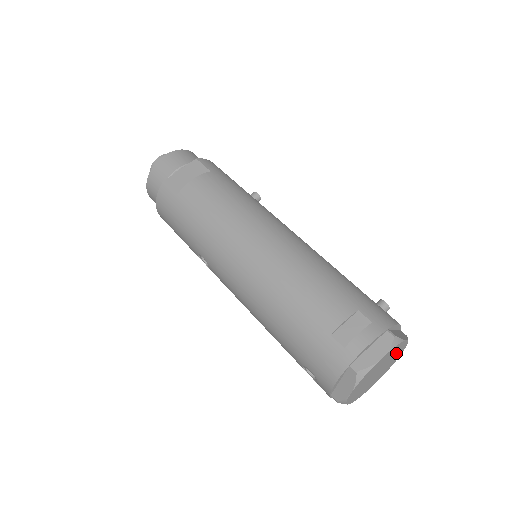
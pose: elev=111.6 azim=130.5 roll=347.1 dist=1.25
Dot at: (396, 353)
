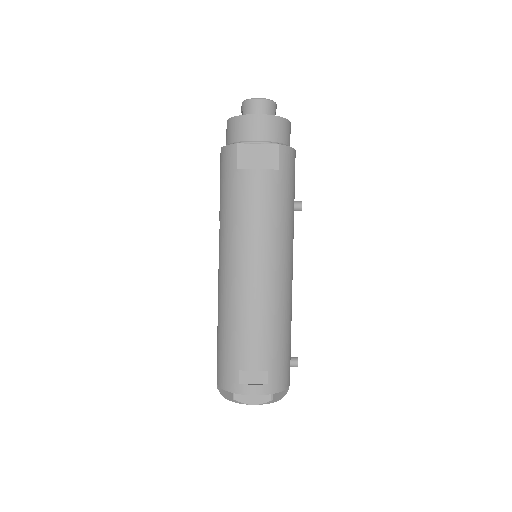
Dot at: occluded
